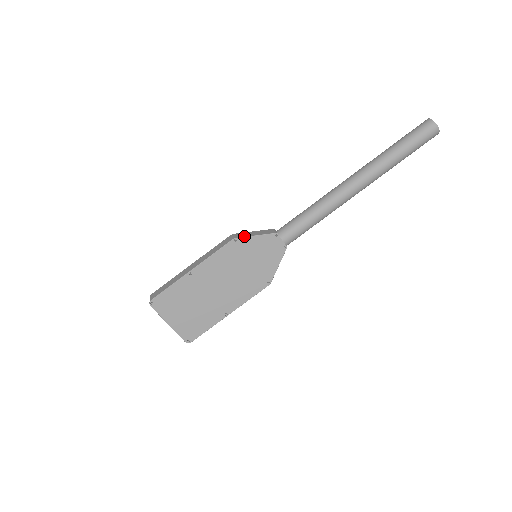
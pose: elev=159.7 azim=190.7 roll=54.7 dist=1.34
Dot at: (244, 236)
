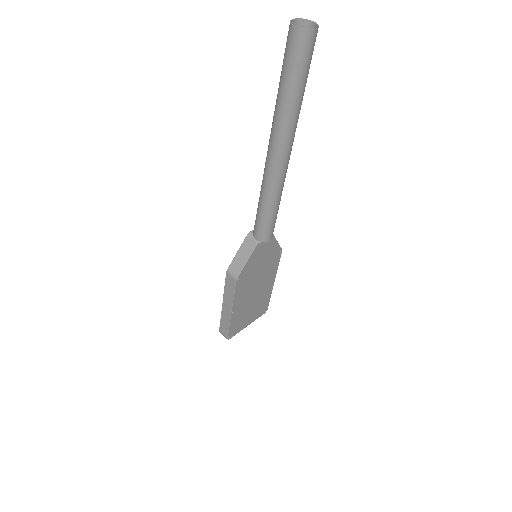
Dot at: (240, 270)
